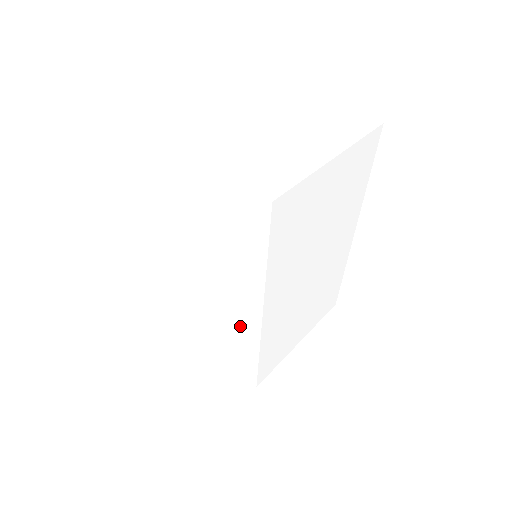
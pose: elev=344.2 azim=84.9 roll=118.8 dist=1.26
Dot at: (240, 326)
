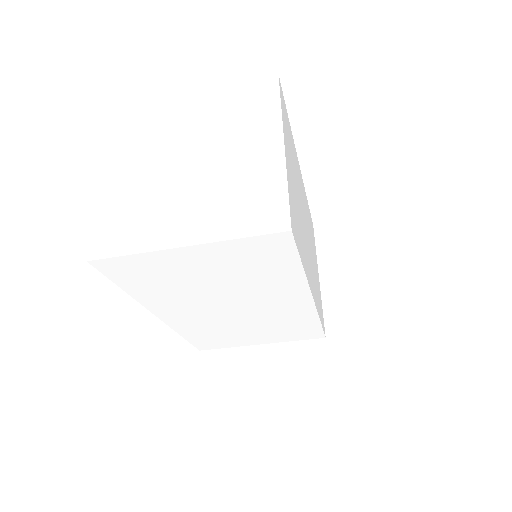
Dot at: (292, 316)
